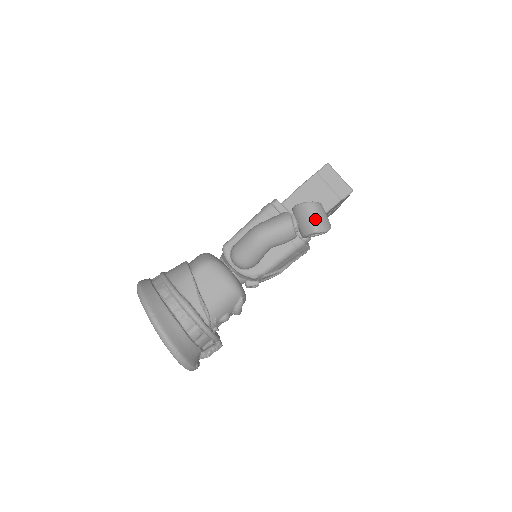
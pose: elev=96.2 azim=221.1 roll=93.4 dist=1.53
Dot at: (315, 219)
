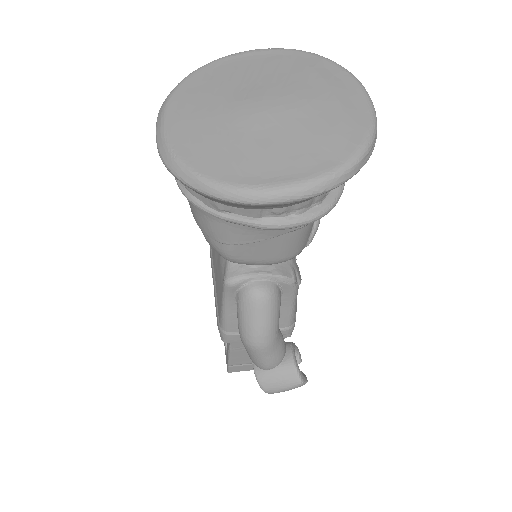
Dot at: occluded
